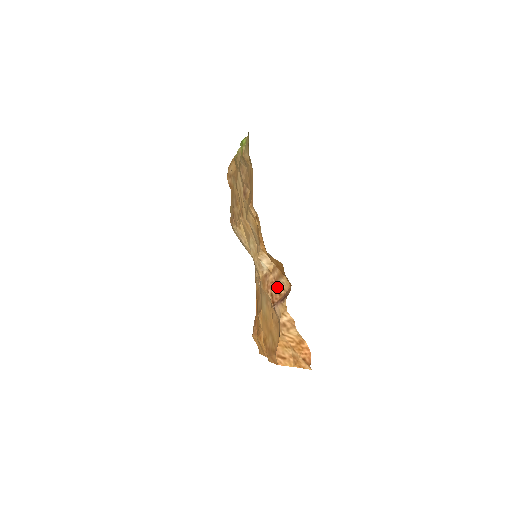
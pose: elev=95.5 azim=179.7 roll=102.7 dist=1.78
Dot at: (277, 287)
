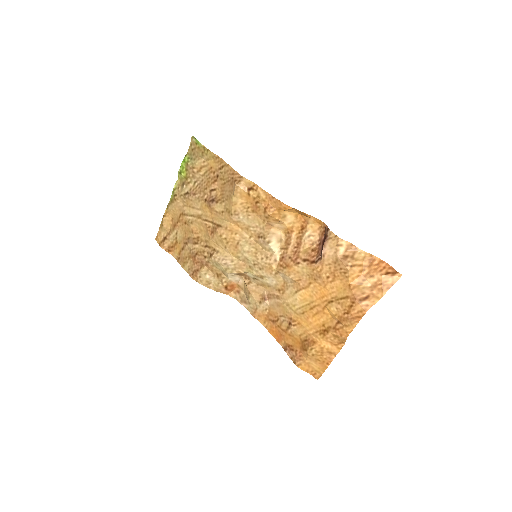
Dot at: (304, 249)
